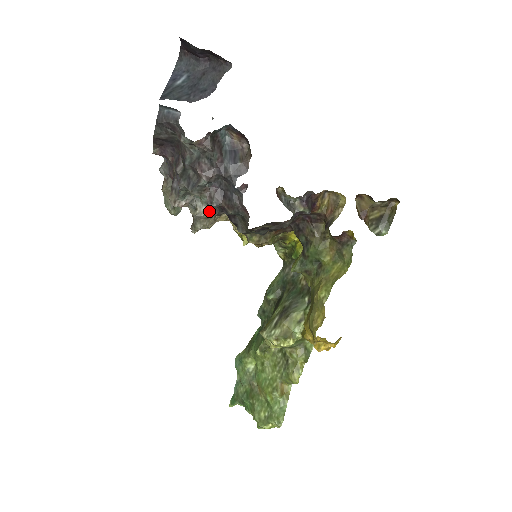
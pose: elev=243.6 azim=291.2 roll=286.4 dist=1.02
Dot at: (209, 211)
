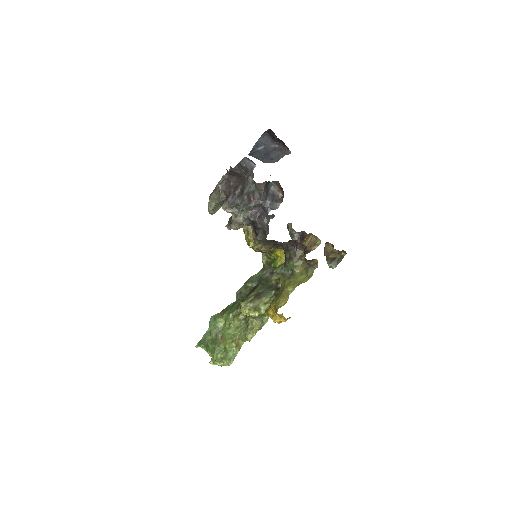
Dot at: (243, 221)
